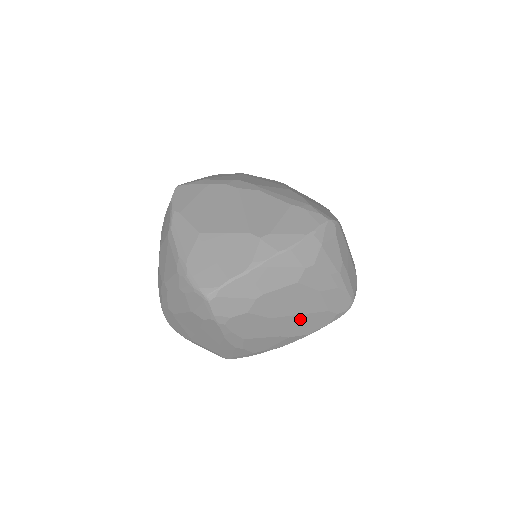
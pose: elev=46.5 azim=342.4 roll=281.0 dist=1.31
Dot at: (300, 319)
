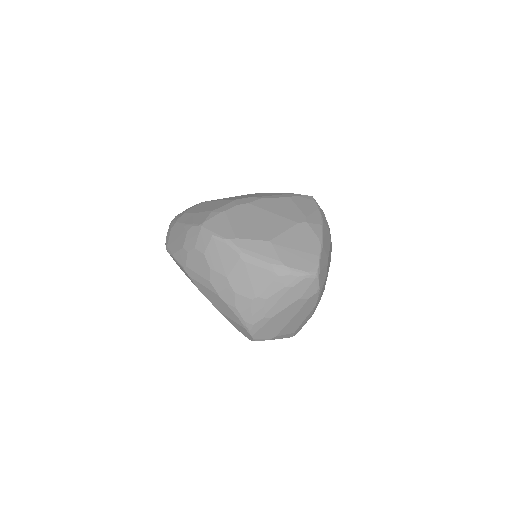
Dot at: occluded
